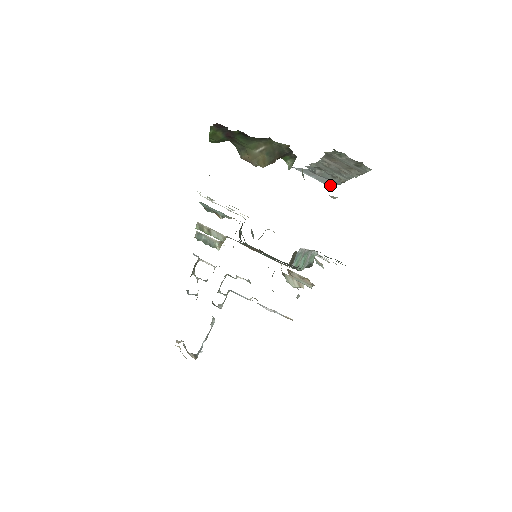
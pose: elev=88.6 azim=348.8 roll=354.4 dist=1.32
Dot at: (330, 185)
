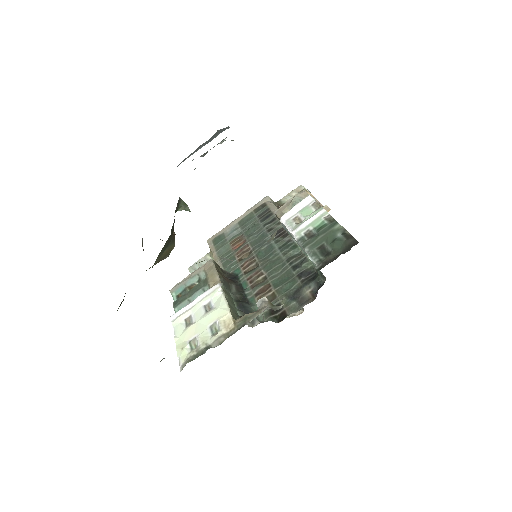
Dot at: (222, 131)
